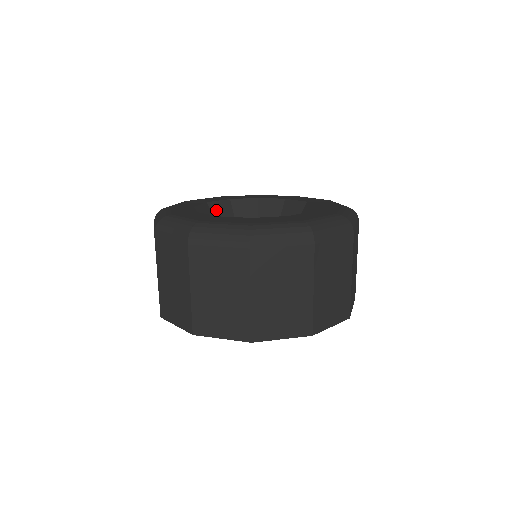
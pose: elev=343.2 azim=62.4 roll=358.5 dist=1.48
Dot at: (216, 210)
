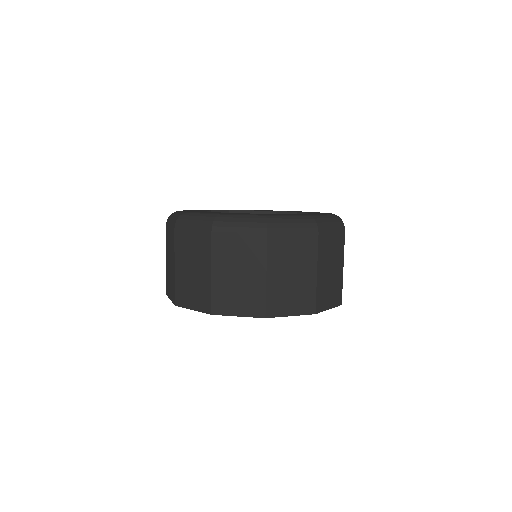
Dot at: occluded
